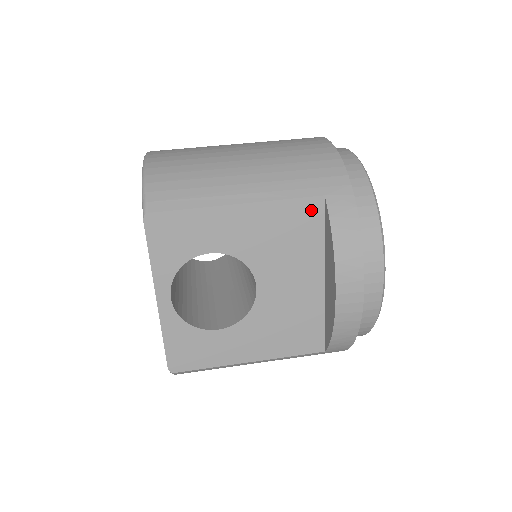
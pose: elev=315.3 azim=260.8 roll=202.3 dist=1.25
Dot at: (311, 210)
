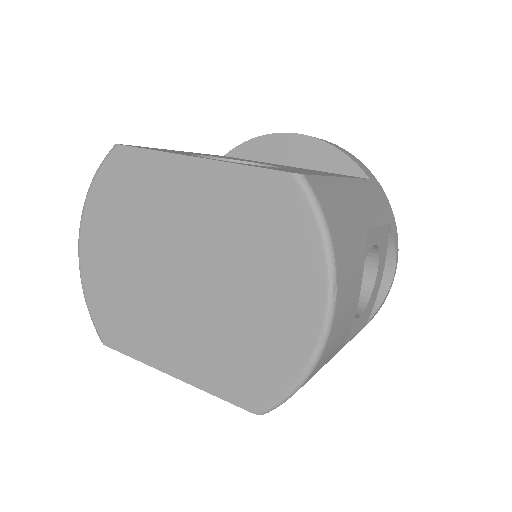
Dot at: occluded
